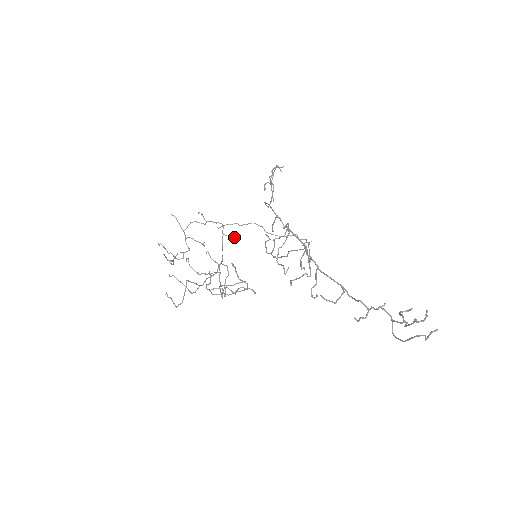
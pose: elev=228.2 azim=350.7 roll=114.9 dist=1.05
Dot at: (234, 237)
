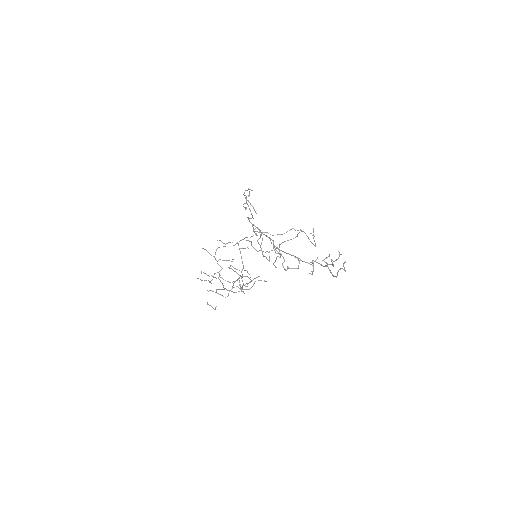
Dot at: occluded
